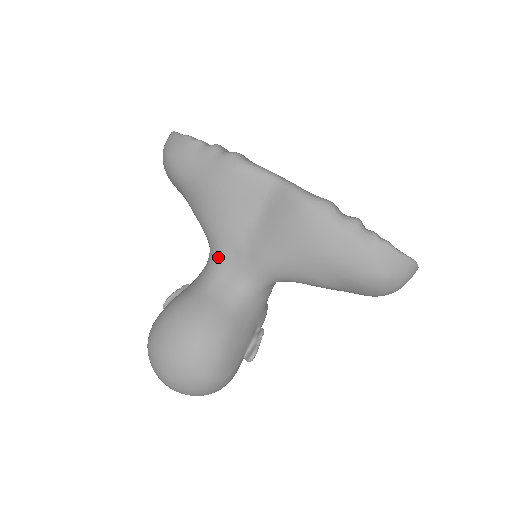
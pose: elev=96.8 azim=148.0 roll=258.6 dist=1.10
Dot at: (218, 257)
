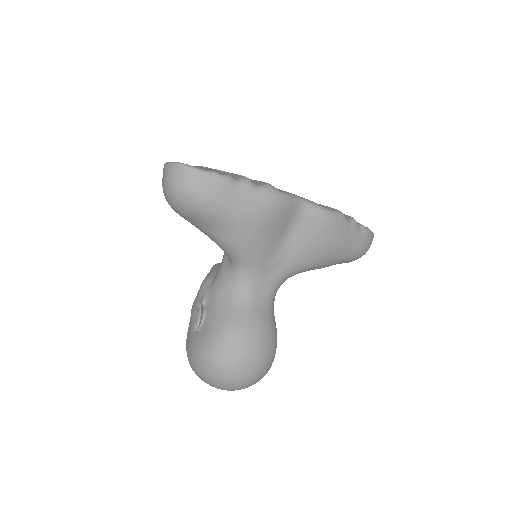
Dot at: (252, 274)
